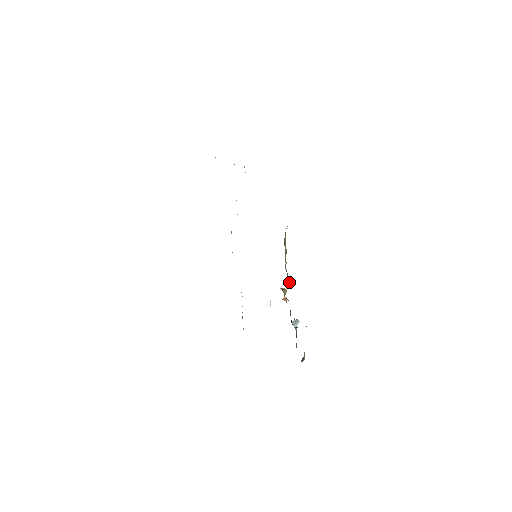
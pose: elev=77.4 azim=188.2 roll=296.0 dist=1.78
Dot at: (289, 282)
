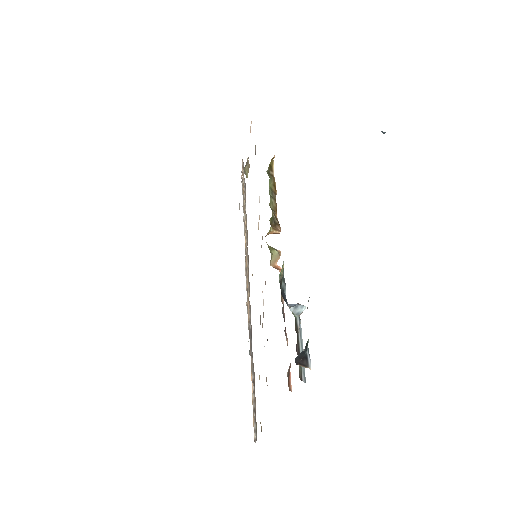
Dot at: (279, 231)
